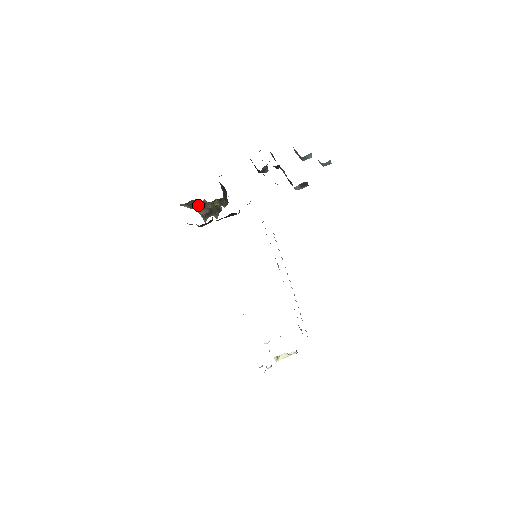
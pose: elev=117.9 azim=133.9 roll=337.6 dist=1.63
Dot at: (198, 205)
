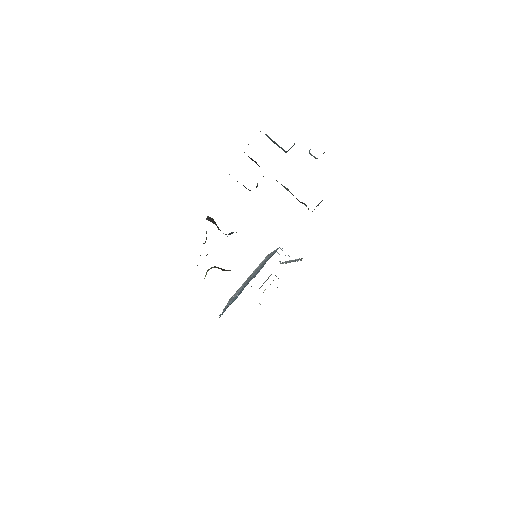
Dot at: occluded
